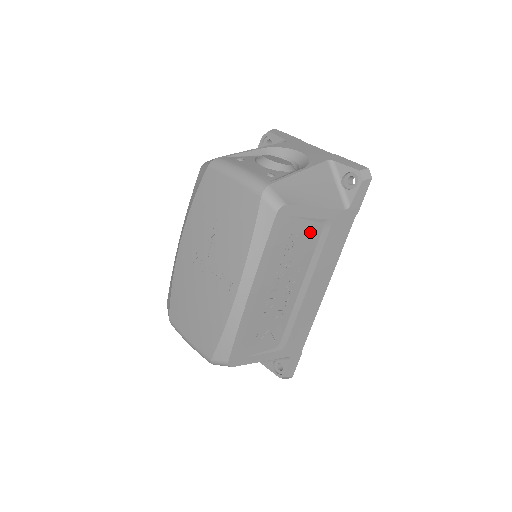
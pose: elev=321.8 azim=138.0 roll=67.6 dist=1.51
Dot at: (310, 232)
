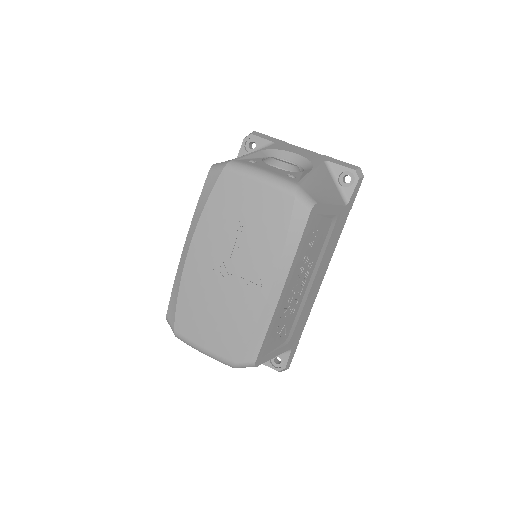
Dot at: (324, 228)
